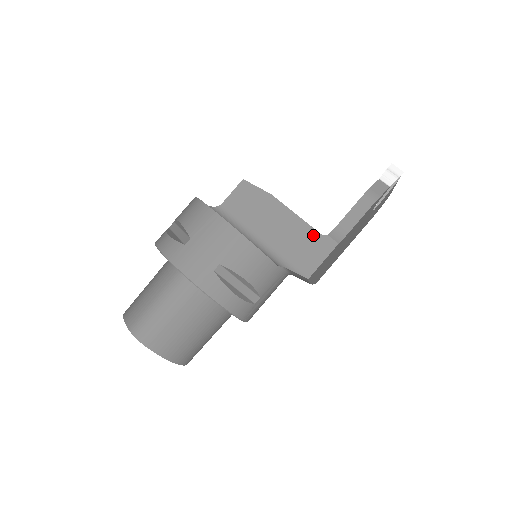
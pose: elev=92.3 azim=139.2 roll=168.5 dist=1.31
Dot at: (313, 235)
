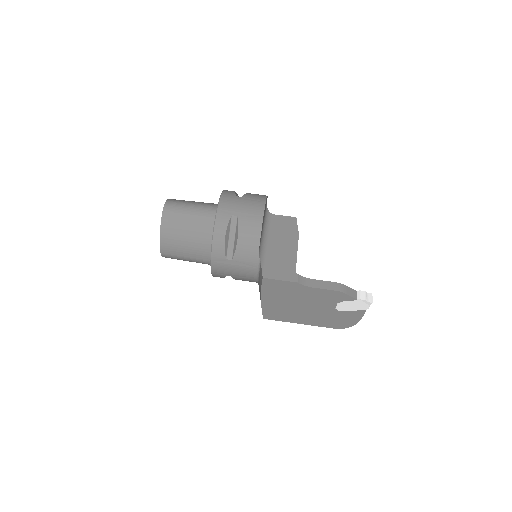
Dot at: (292, 267)
